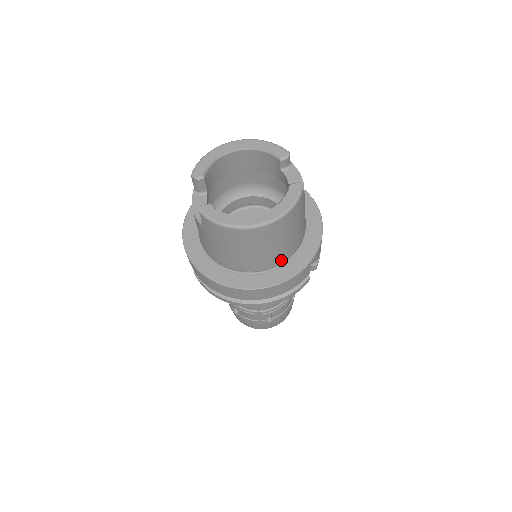
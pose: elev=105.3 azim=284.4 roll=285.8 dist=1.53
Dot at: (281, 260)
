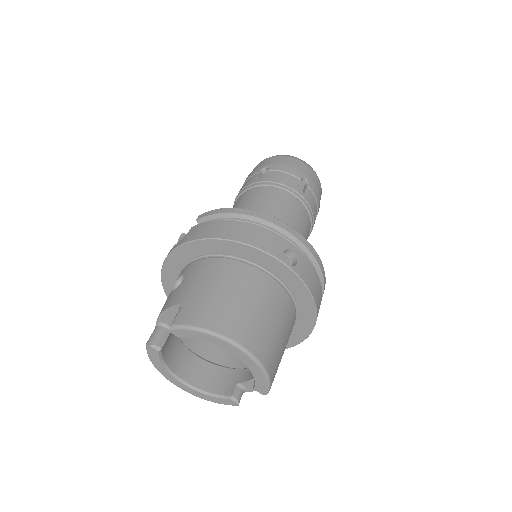
Dot at: occluded
